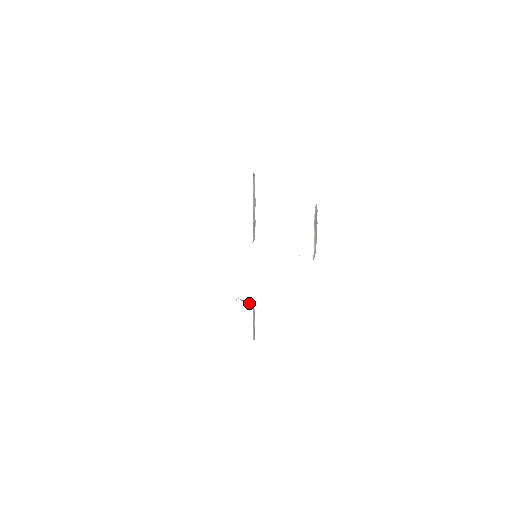
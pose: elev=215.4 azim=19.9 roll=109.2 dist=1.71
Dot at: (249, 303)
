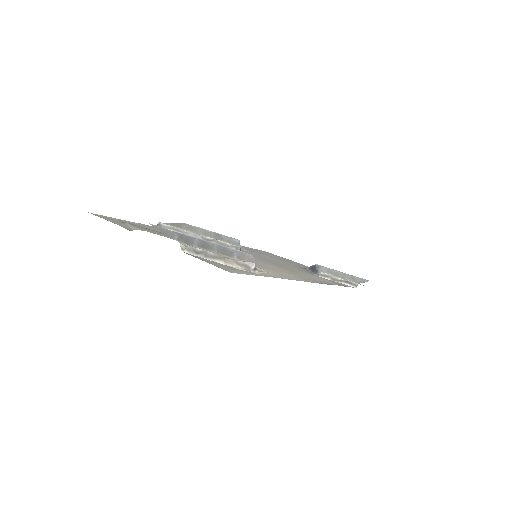
Dot at: (314, 268)
